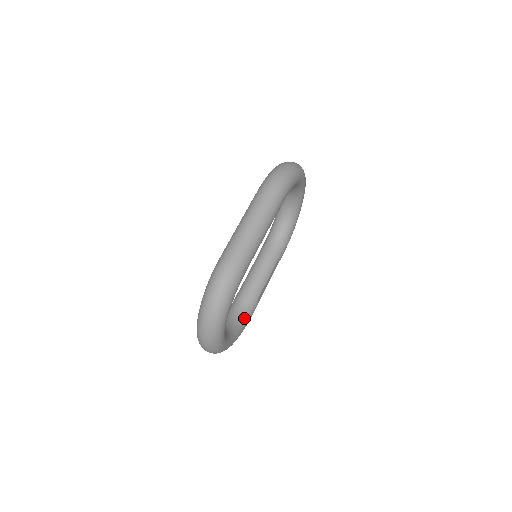
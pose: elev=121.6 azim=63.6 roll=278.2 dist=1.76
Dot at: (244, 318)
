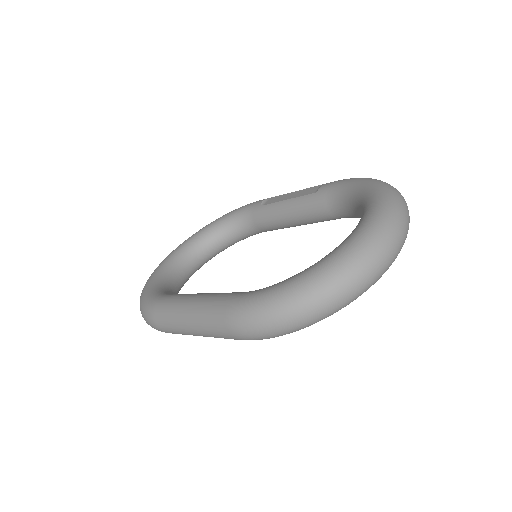
Dot at: (248, 236)
